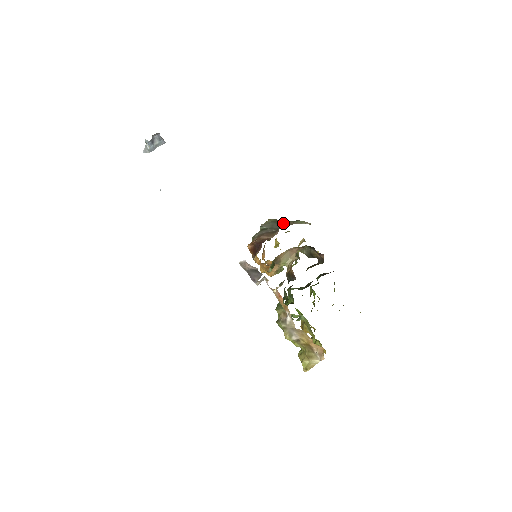
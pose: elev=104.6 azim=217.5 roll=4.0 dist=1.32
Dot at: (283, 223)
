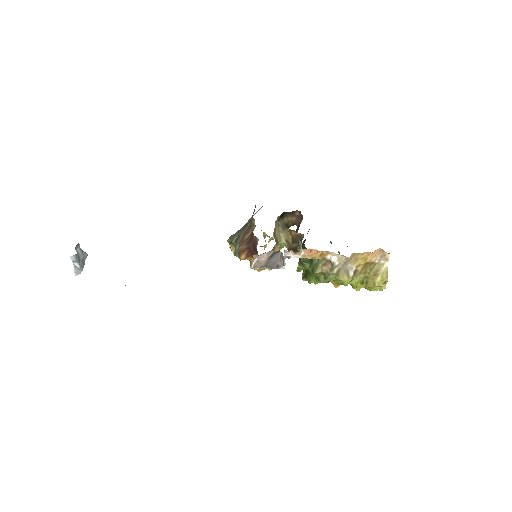
Dot at: occluded
